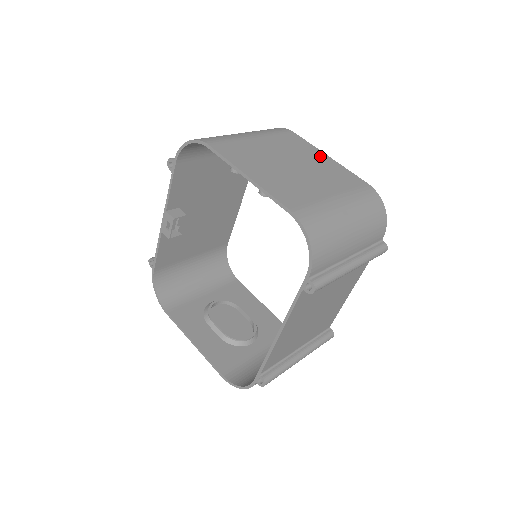
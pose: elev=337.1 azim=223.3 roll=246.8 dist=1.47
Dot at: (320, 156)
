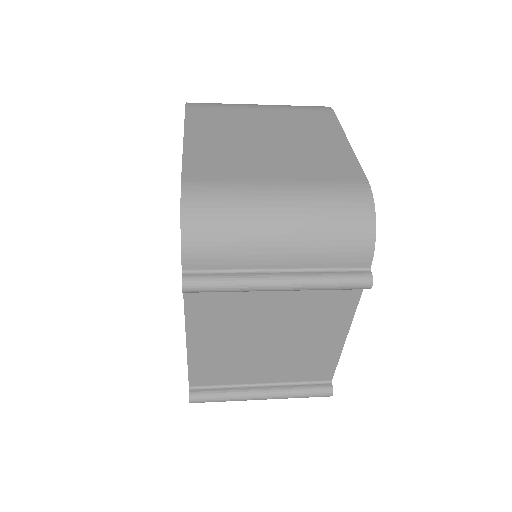
Dot at: (333, 139)
